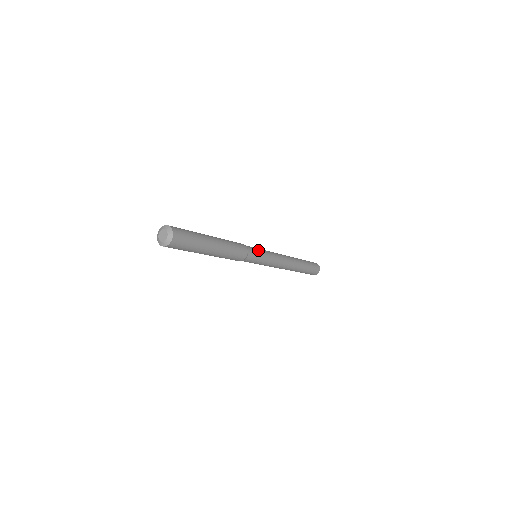
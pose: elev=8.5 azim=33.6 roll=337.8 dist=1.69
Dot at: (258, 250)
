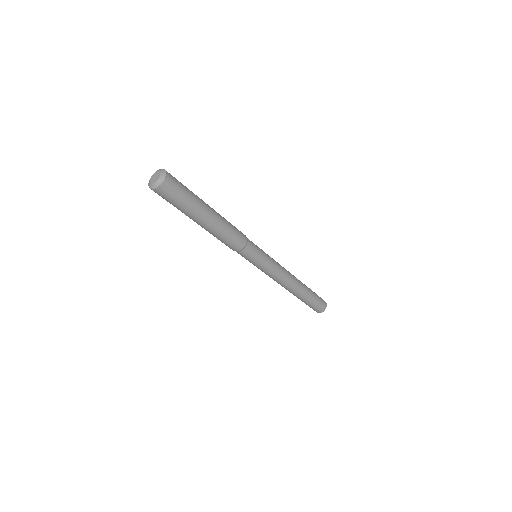
Dot at: occluded
